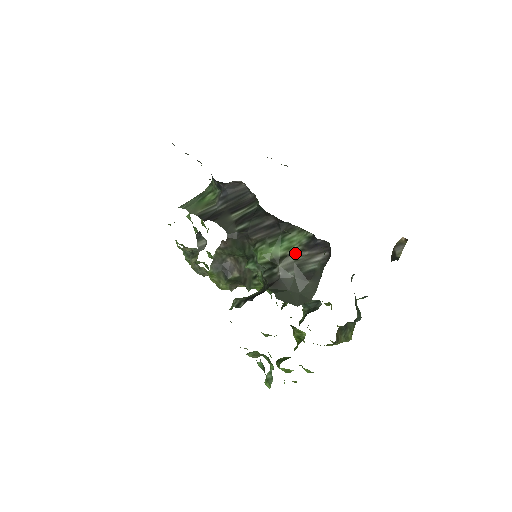
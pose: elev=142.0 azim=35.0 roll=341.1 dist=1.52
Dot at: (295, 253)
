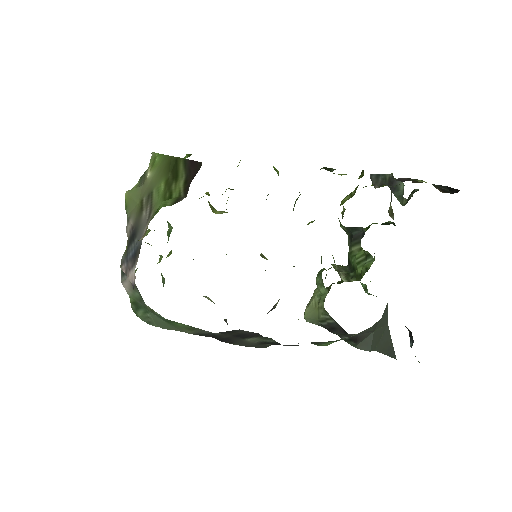
Dot at: occluded
